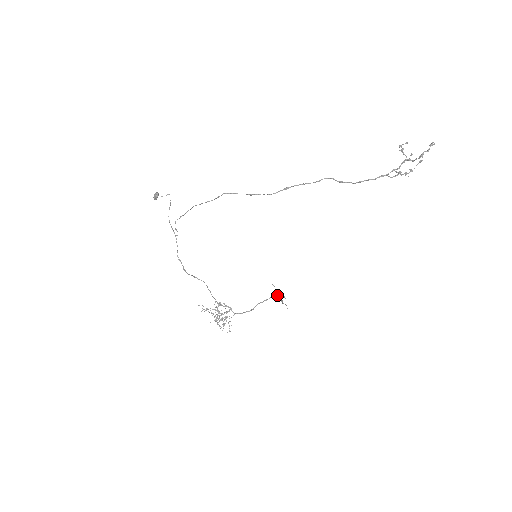
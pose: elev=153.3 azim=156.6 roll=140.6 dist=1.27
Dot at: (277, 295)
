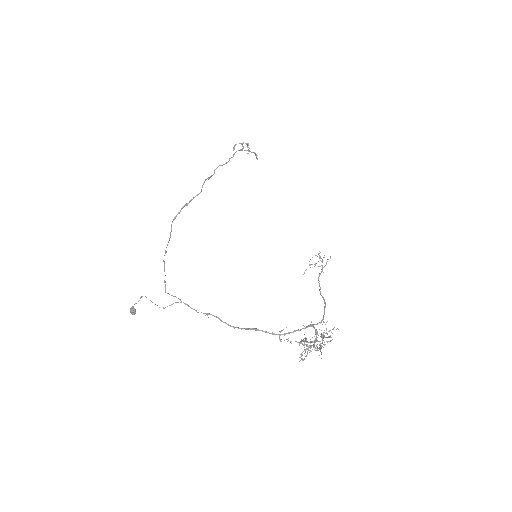
Dot at: (319, 274)
